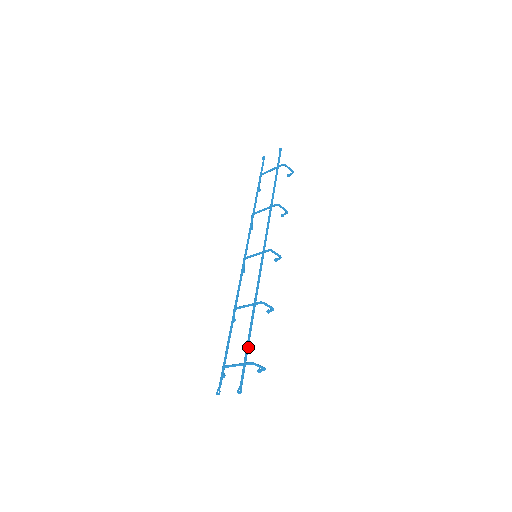
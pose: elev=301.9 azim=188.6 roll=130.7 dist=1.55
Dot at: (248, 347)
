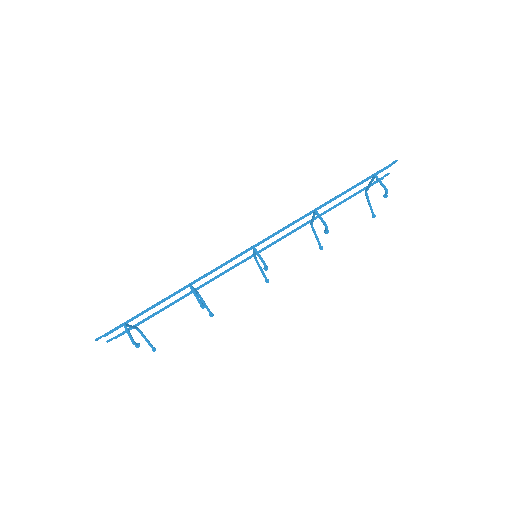
Dot at: (141, 313)
